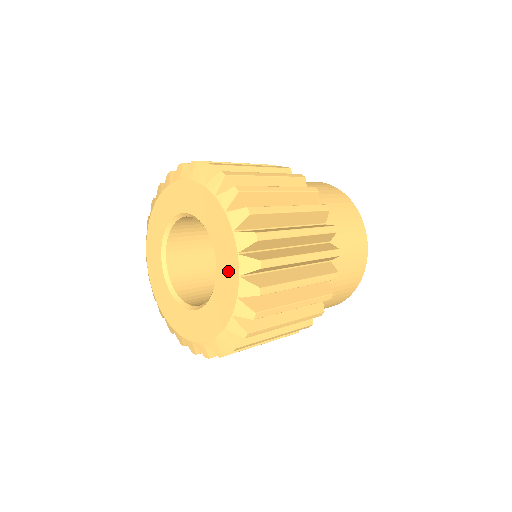
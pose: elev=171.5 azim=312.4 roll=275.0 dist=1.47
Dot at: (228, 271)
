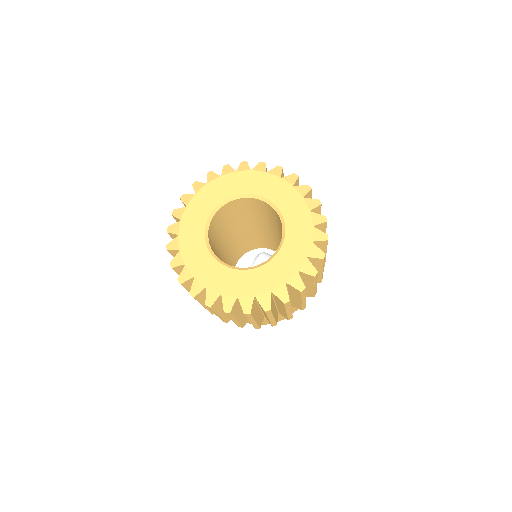
Dot at: (273, 187)
